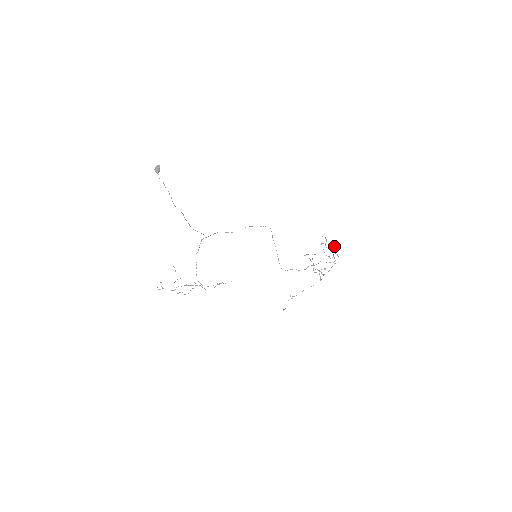
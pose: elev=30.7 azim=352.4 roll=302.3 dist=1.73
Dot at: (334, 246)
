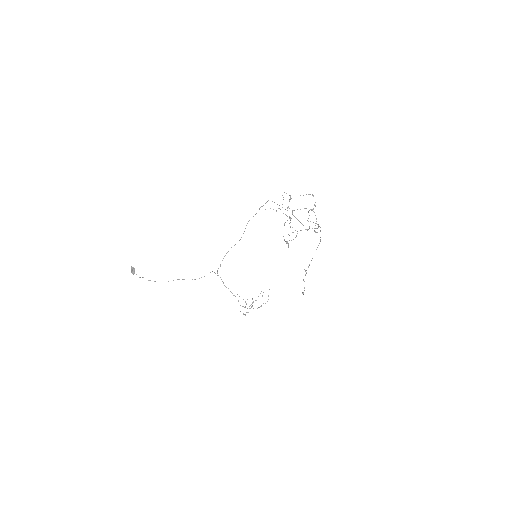
Dot at: occluded
